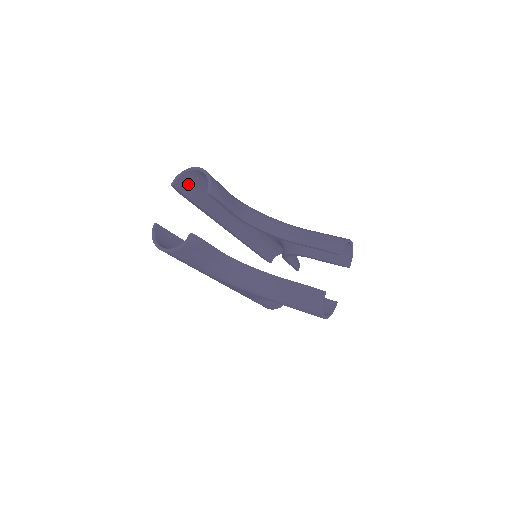
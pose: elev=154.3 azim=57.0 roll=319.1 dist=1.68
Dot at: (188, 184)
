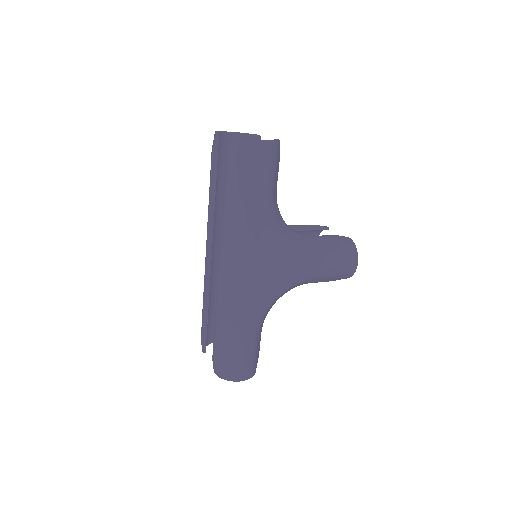
Dot at: occluded
